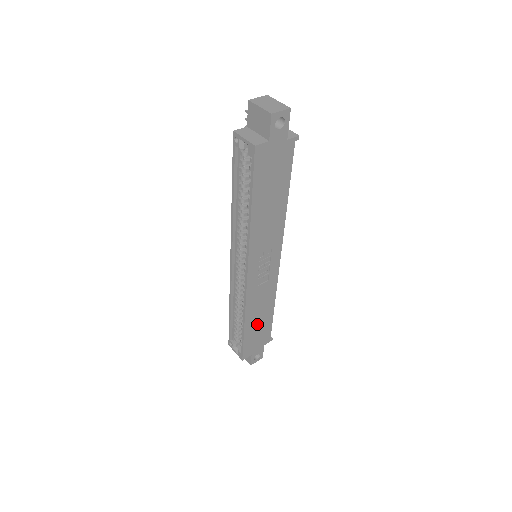
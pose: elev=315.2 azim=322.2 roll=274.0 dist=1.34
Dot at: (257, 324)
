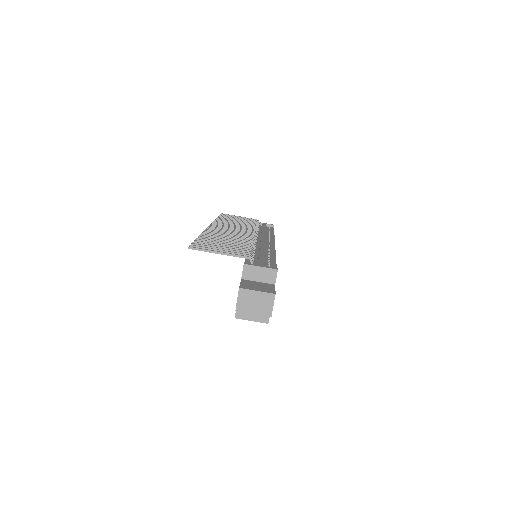
Dot at: occluded
